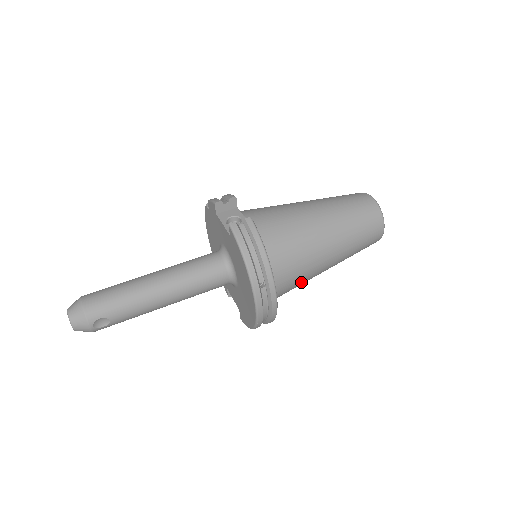
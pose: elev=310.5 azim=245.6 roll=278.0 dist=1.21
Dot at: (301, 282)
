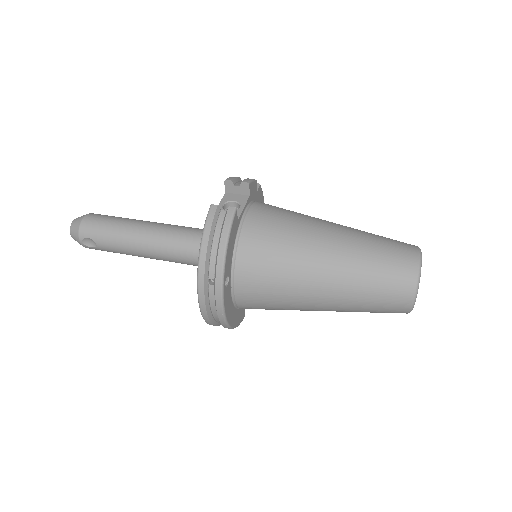
Dot at: (279, 306)
